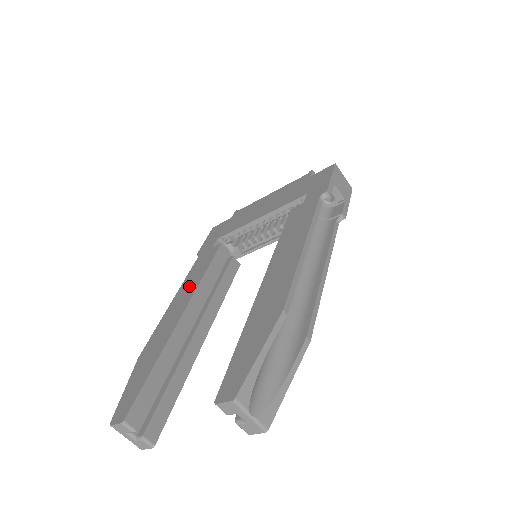
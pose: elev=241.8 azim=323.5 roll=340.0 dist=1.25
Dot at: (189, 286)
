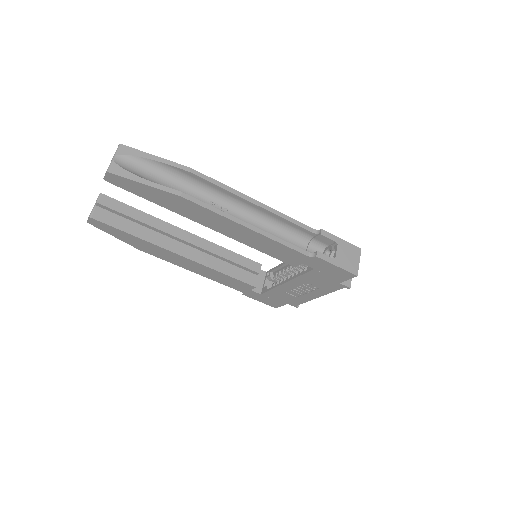
Dot at: occluded
